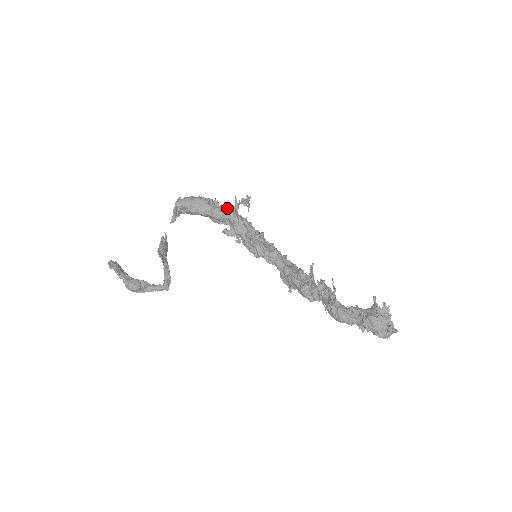
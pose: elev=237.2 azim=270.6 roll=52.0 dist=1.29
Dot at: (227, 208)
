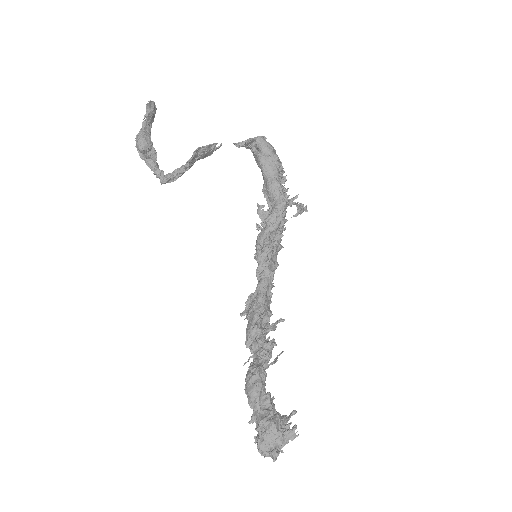
Dot at: (285, 194)
